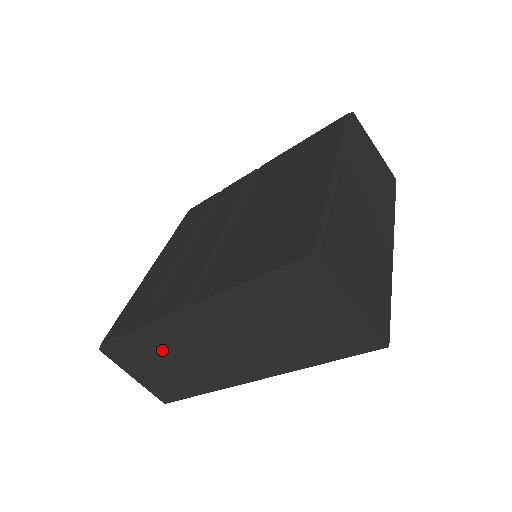
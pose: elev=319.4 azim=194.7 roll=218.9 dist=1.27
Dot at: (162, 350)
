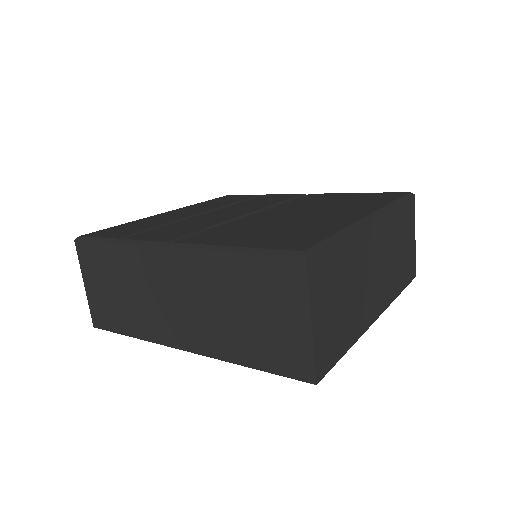
Dot at: (124, 271)
